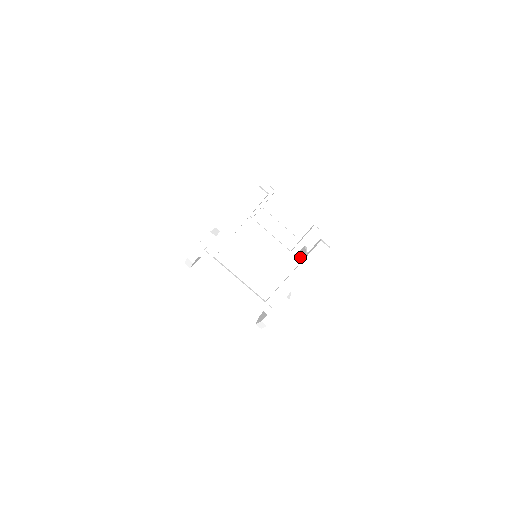
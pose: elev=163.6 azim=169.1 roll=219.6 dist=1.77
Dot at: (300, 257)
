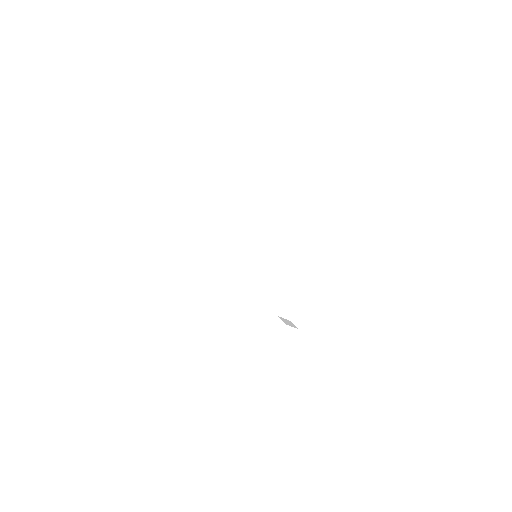
Dot at: occluded
